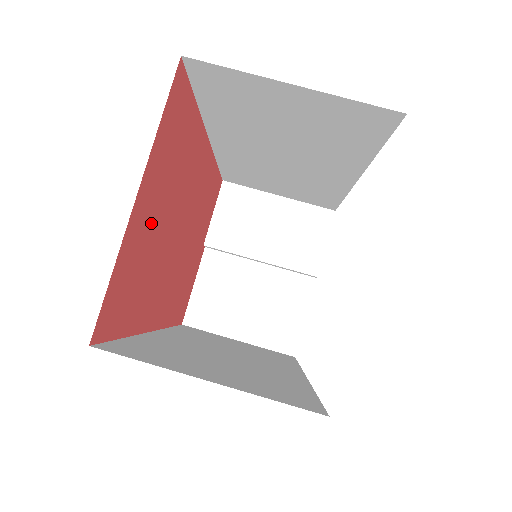
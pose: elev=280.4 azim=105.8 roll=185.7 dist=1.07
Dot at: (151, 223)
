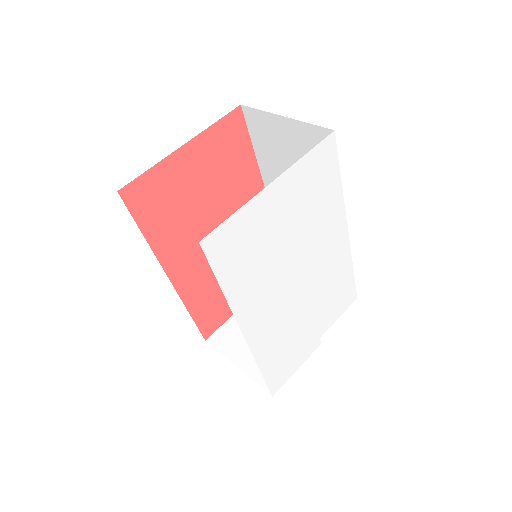
Dot at: (191, 181)
